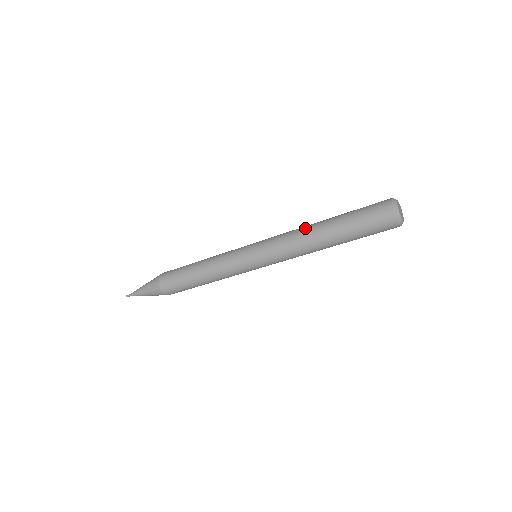
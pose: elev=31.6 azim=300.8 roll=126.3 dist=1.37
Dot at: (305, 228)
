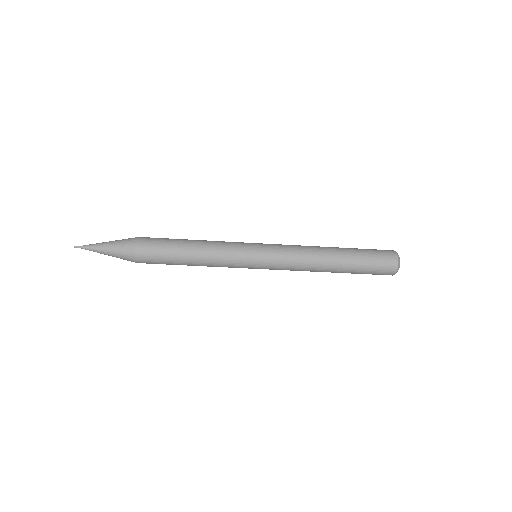
Dot at: (318, 248)
